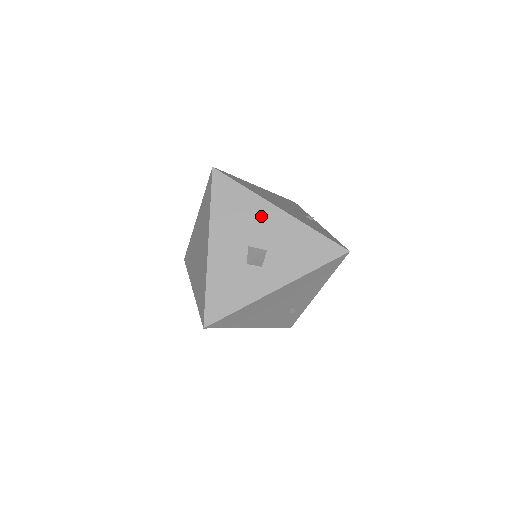
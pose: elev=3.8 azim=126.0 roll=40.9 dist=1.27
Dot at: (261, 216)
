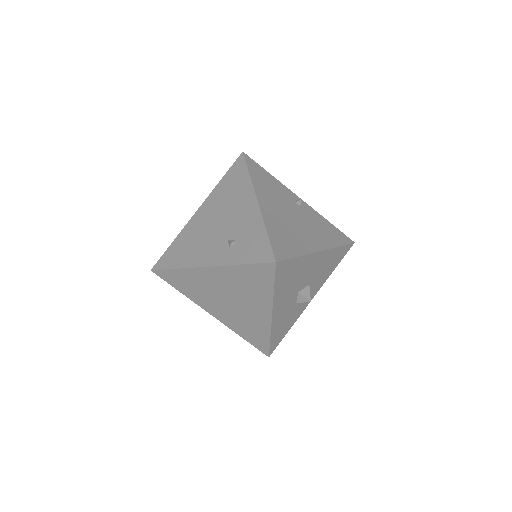
Dot at: (308, 267)
